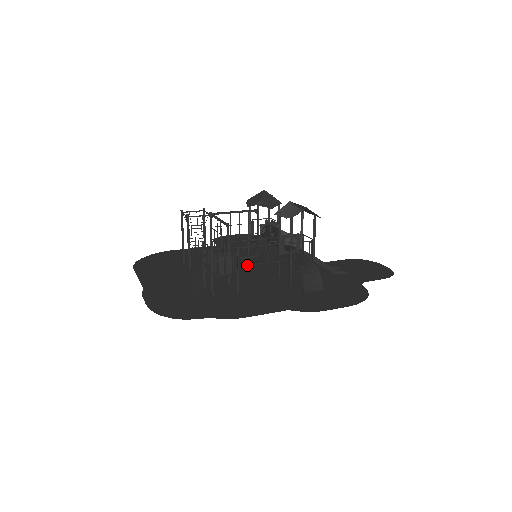
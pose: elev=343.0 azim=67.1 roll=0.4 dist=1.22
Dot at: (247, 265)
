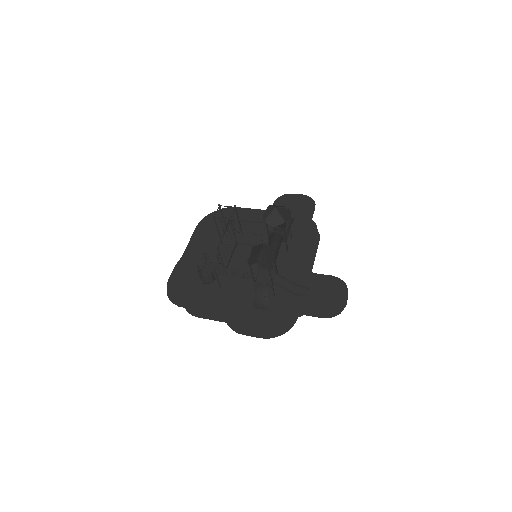
Dot at: (227, 275)
